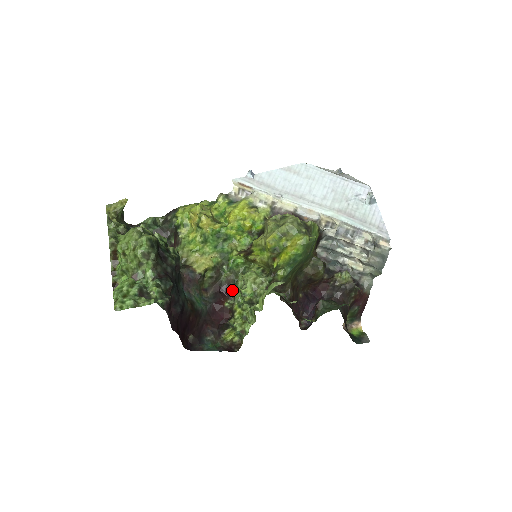
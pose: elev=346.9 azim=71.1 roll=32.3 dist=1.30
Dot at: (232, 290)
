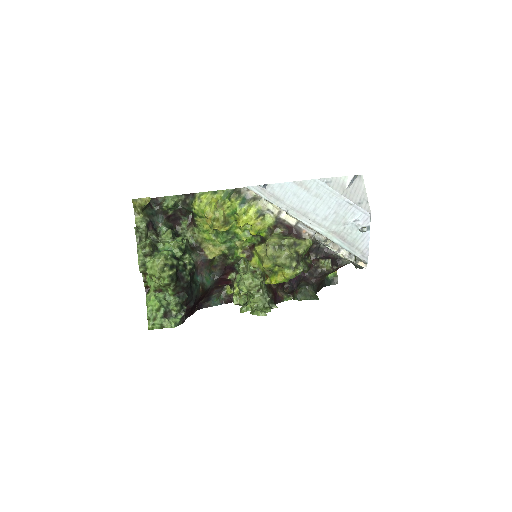
Dot at: (235, 269)
